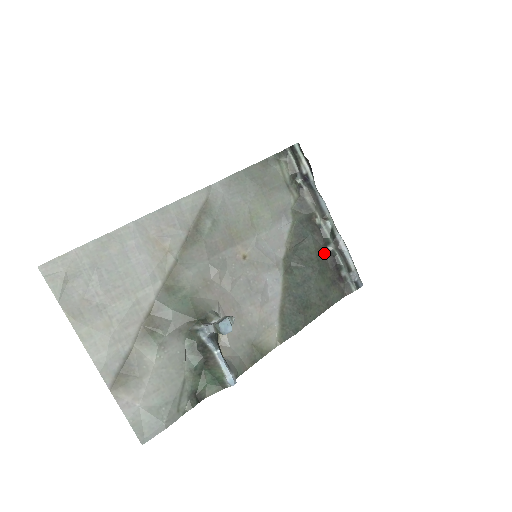
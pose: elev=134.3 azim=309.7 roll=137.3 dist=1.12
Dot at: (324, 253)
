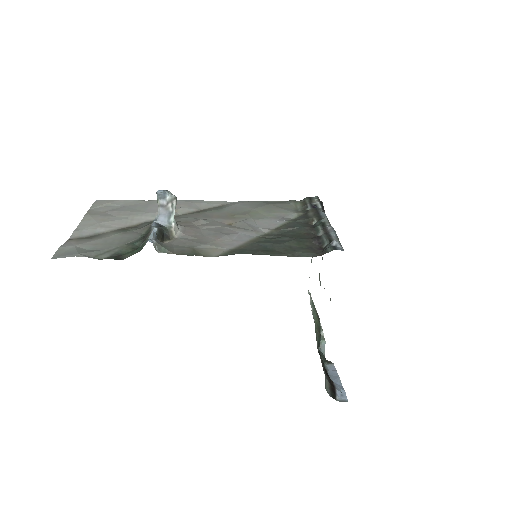
Dot at: (310, 236)
